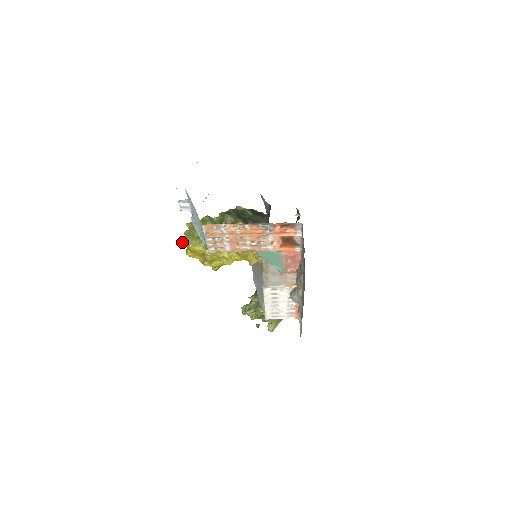
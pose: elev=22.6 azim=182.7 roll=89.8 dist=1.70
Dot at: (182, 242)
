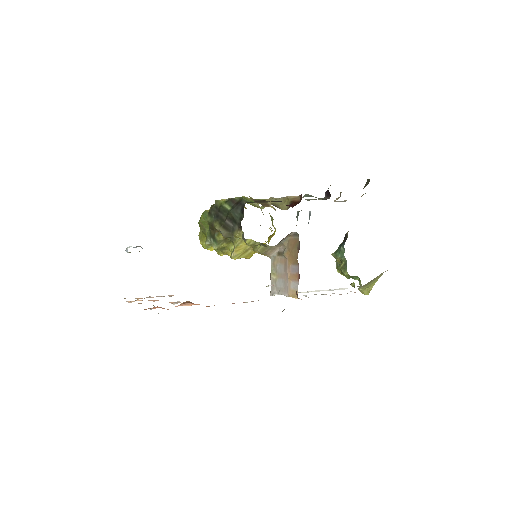
Dot at: occluded
